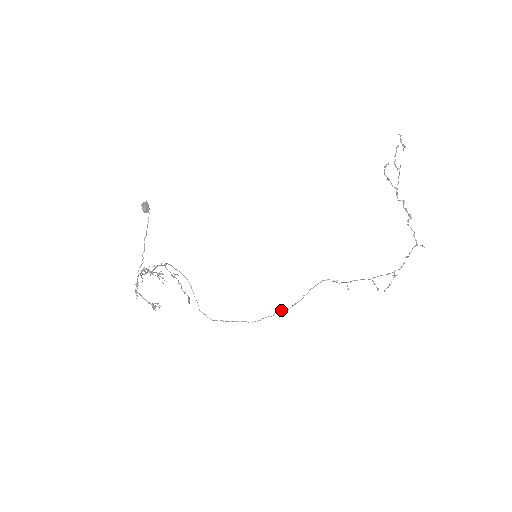
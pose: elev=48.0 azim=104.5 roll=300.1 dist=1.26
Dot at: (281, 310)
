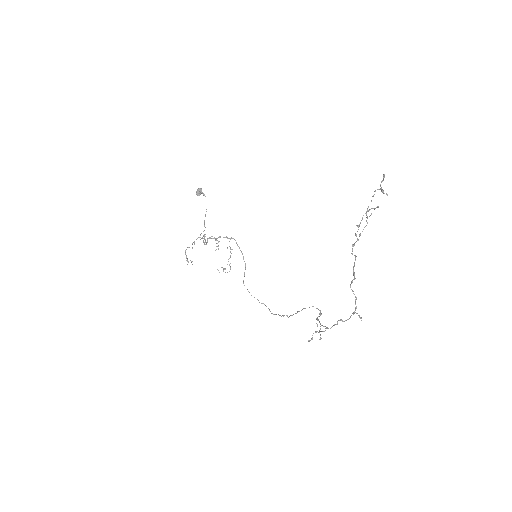
Dot at: occluded
